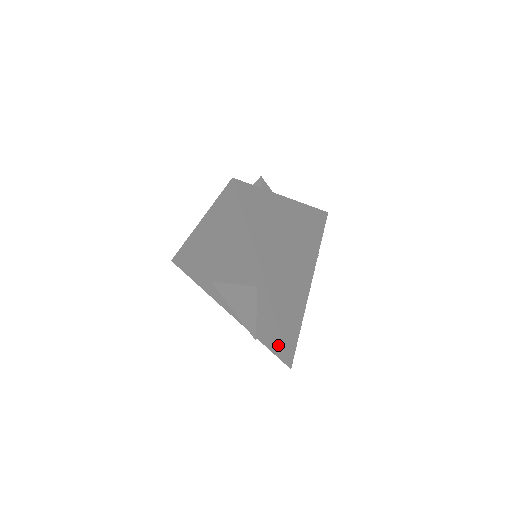
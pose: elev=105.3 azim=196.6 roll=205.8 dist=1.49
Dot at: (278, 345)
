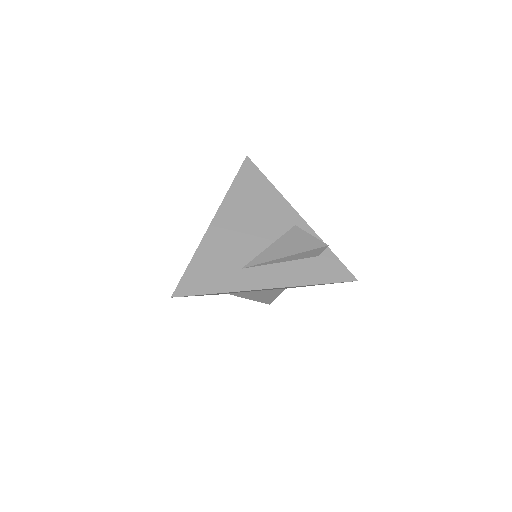
Dot at: (336, 266)
